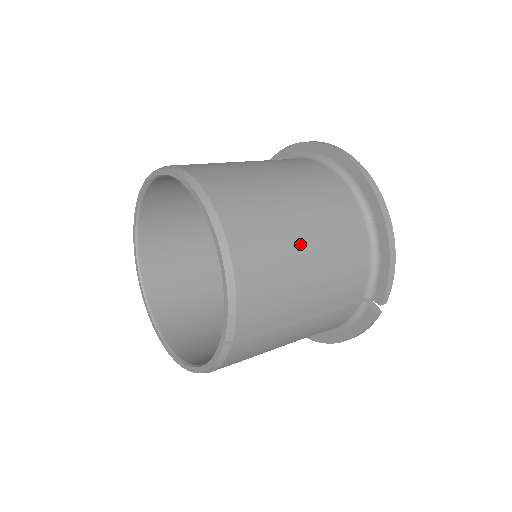
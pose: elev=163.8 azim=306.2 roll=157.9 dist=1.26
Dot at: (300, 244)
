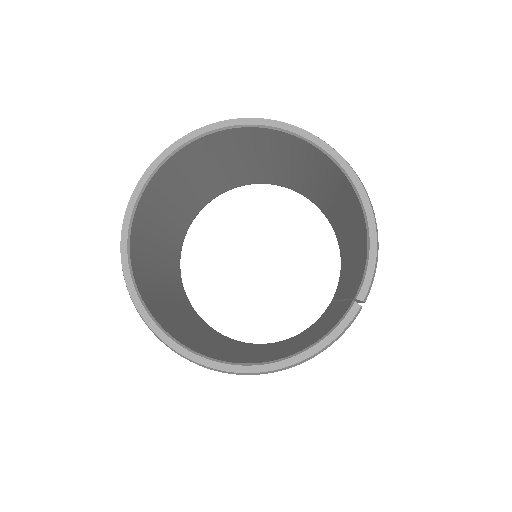
Dot at: occluded
